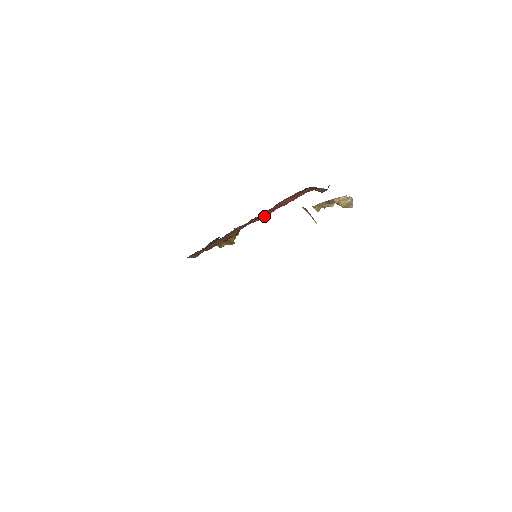
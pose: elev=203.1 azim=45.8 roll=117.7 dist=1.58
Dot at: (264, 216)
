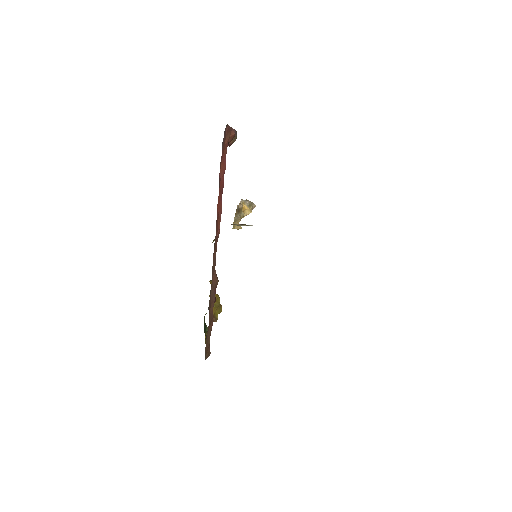
Dot at: (220, 218)
